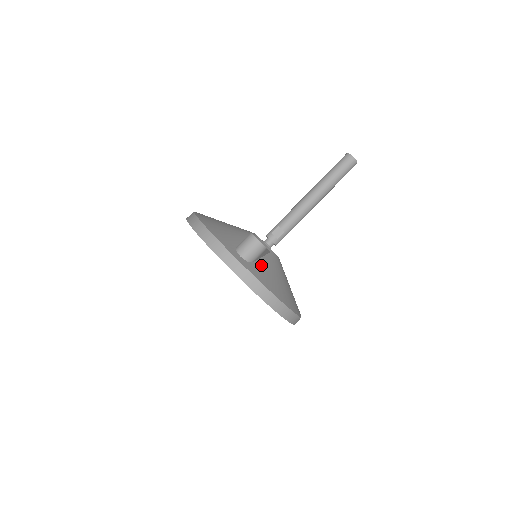
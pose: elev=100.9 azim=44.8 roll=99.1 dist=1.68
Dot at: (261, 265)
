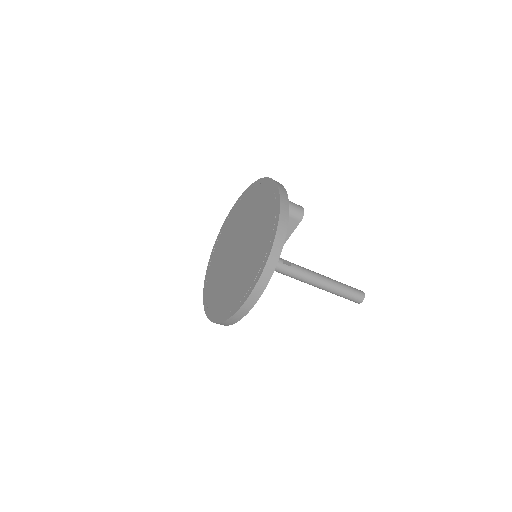
Dot at: occluded
